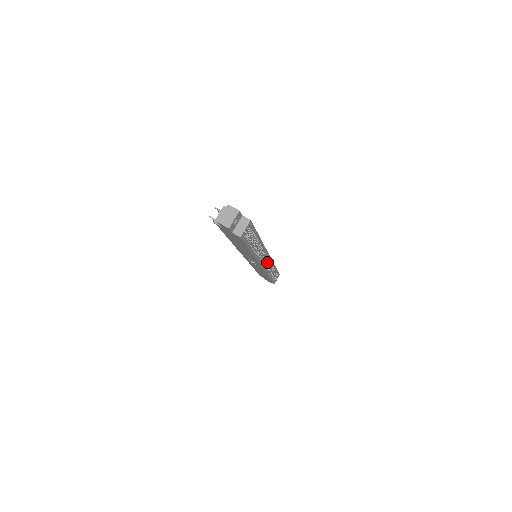
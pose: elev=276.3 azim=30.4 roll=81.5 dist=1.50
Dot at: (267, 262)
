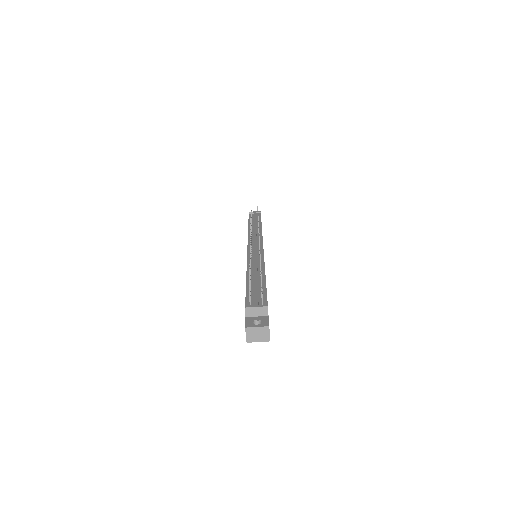
Dot at: occluded
